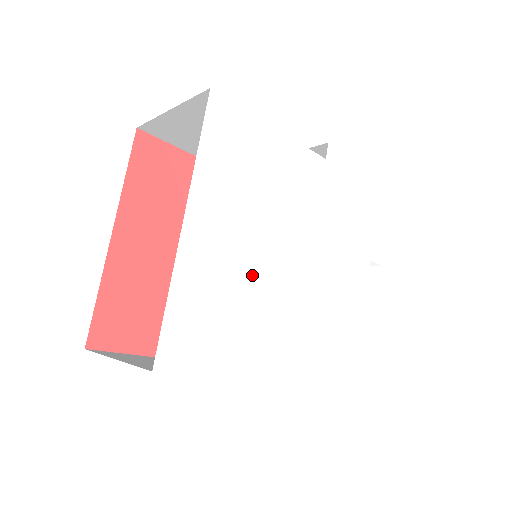
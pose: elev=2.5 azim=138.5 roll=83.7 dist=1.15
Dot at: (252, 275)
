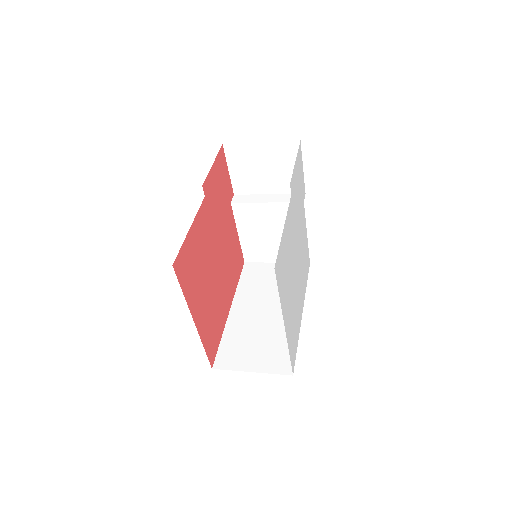
Dot at: (294, 298)
